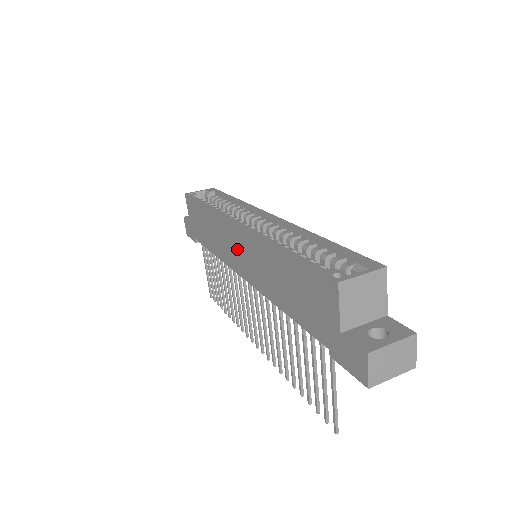
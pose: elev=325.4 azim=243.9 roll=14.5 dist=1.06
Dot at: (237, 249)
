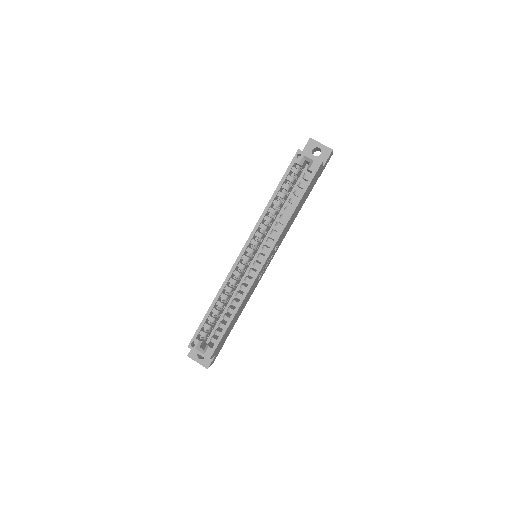
Dot at: occluded
